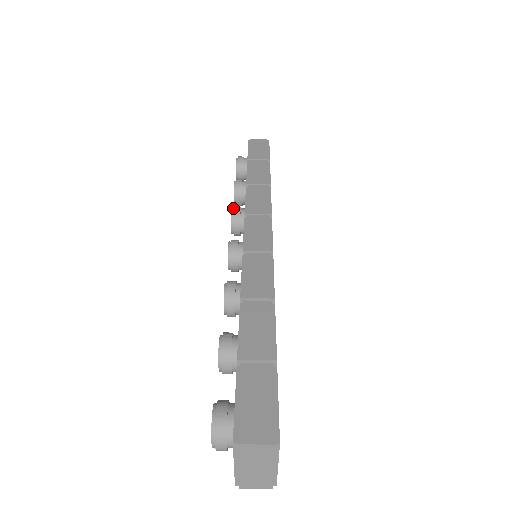
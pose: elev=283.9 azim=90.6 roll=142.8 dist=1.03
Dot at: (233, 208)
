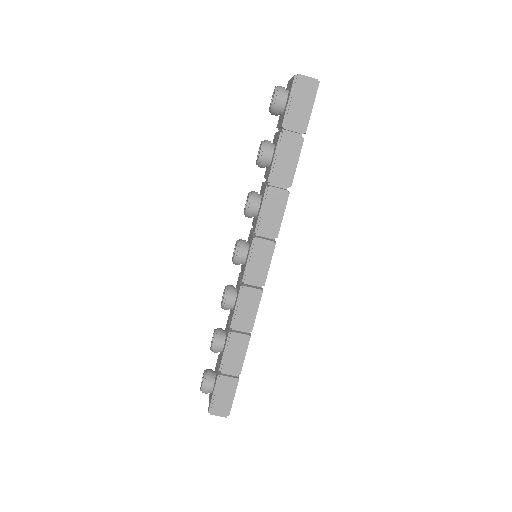
Dot at: (249, 201)
